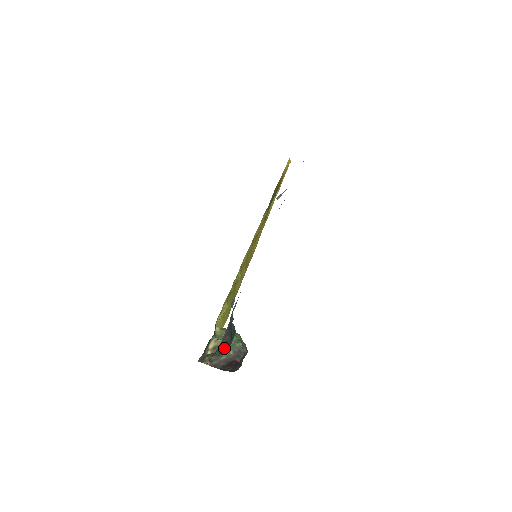
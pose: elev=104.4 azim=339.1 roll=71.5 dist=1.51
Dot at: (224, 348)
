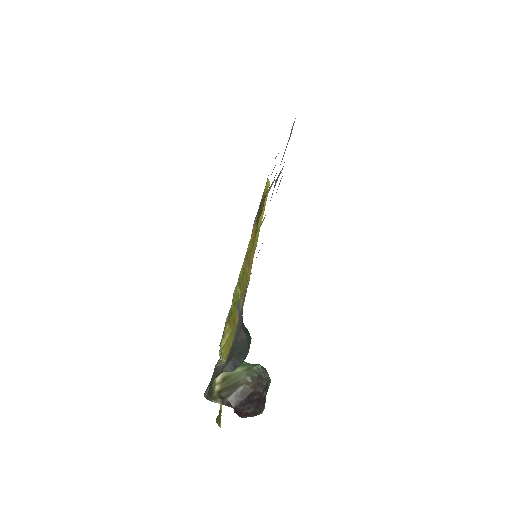
Dot at: (240, 355)
